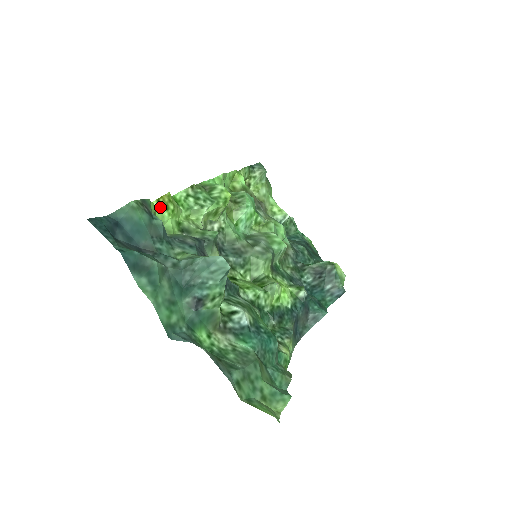
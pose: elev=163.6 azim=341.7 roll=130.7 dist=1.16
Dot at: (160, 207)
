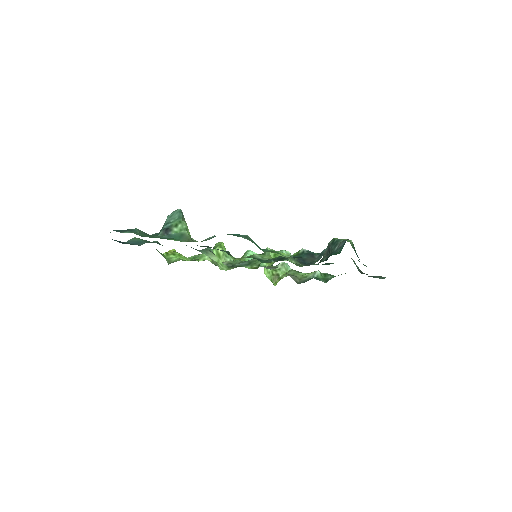
Dot at: (169, 255)
